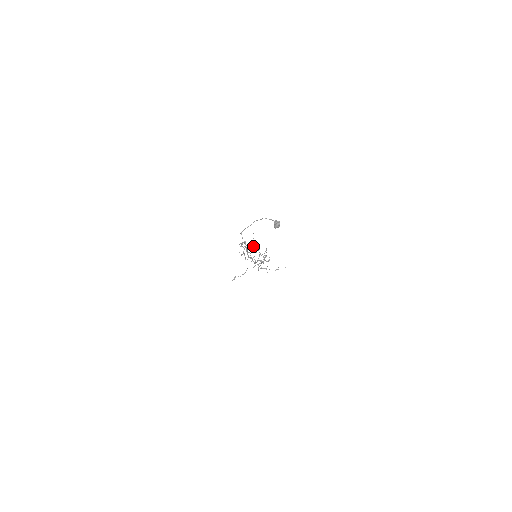
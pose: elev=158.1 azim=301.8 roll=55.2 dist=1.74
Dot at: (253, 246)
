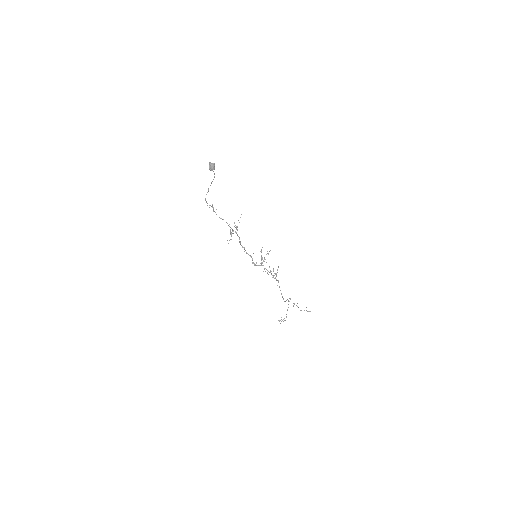
Dot at: (237, 227)
